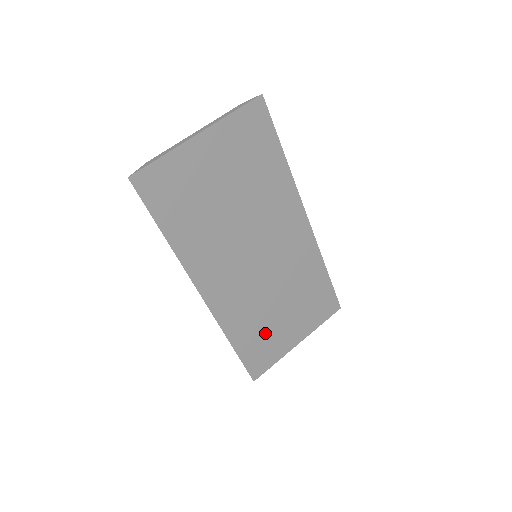
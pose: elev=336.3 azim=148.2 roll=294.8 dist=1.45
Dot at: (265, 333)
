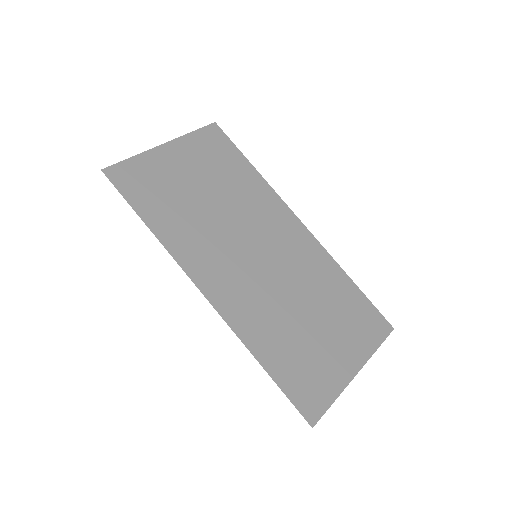
Dot at: (301, 351)
